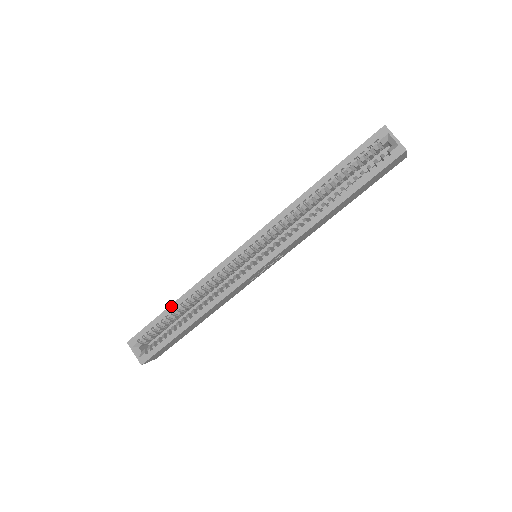
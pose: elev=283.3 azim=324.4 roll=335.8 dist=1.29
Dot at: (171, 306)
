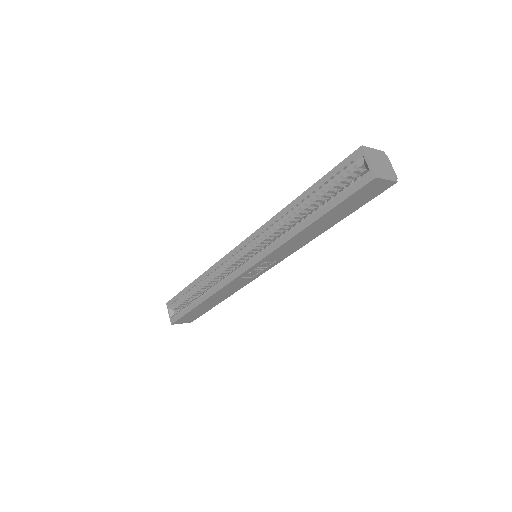
Dot at: (192, 283)
